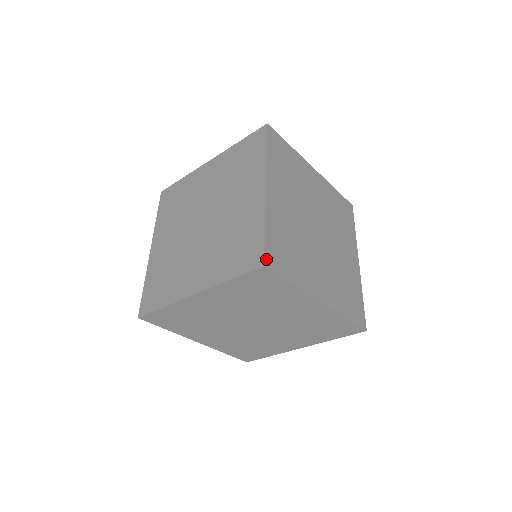
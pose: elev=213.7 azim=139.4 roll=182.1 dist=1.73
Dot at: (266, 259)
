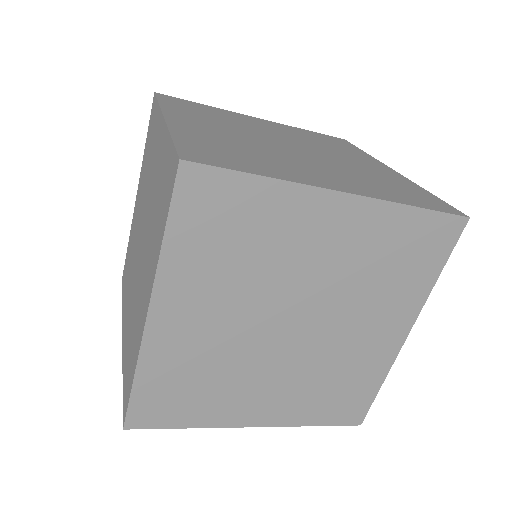
Dot at: (129, 420)
